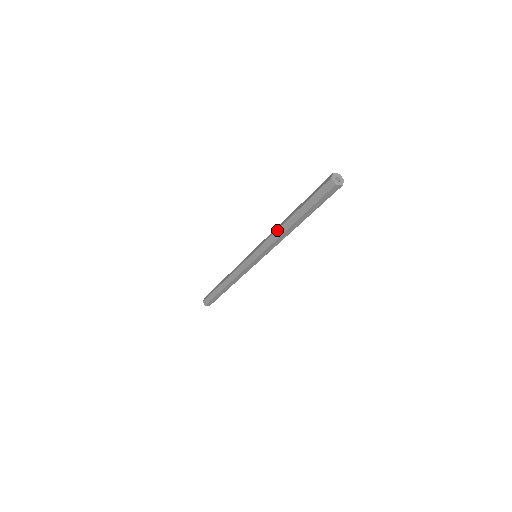
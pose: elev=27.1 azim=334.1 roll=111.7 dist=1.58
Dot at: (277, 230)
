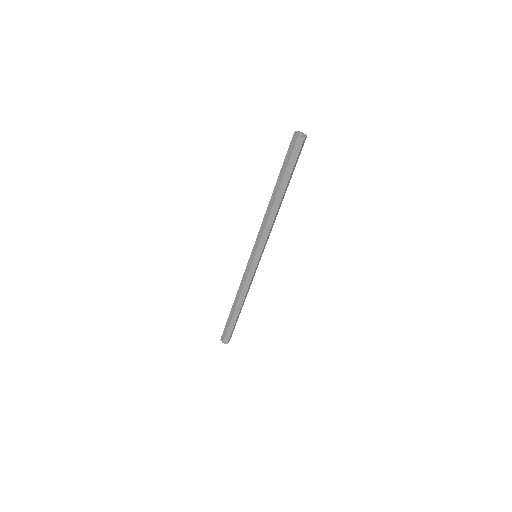
Dot at: (269, 216)
